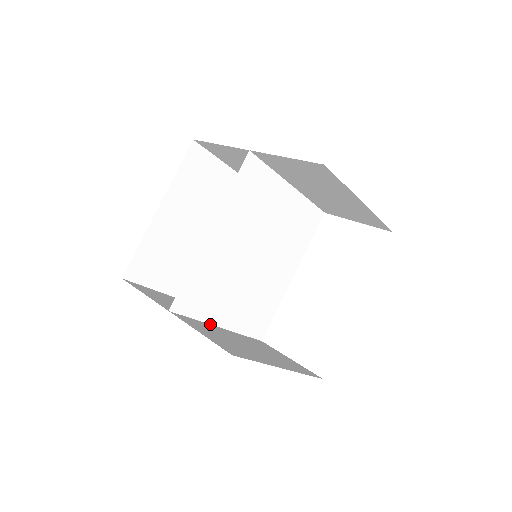
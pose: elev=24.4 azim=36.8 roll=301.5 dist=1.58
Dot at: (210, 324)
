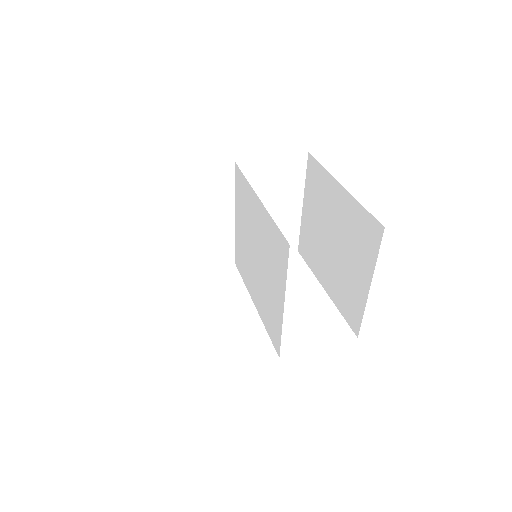
Dot at: occluded
